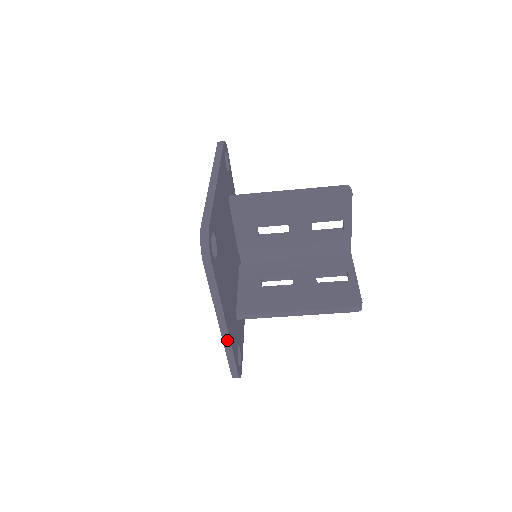
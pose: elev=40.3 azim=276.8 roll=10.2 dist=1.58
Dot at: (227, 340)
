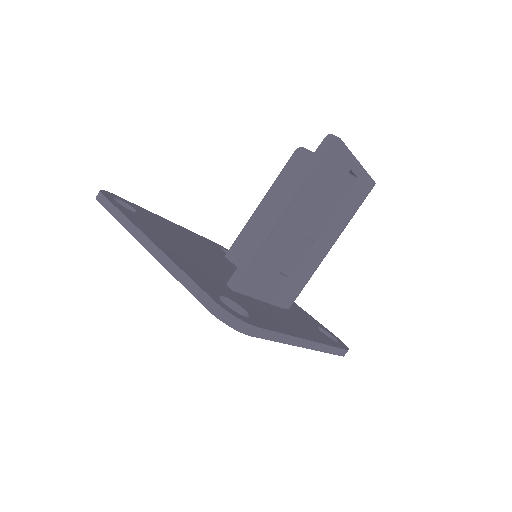
Dot at: (164, 259)
